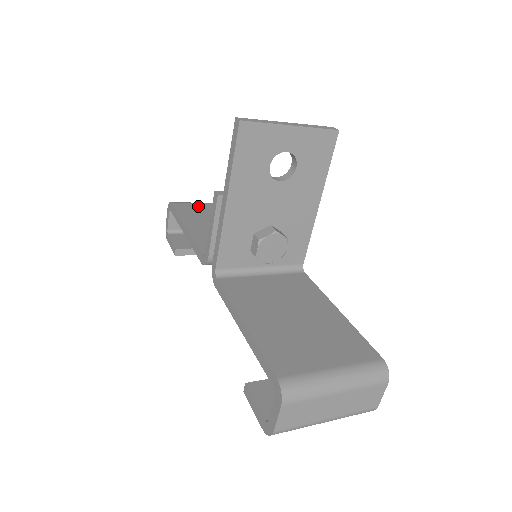
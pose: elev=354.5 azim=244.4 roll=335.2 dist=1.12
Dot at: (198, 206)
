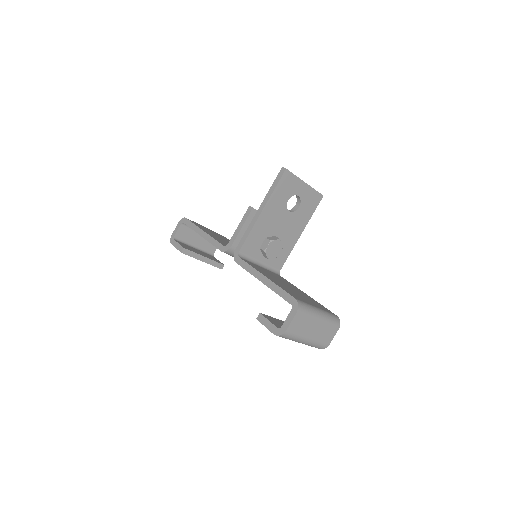
Dot at: (202, 226)
